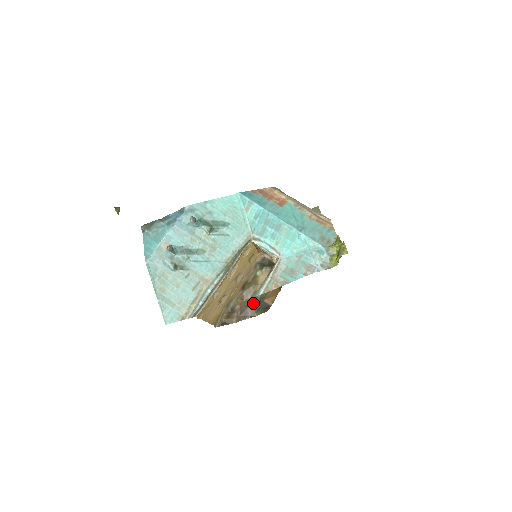
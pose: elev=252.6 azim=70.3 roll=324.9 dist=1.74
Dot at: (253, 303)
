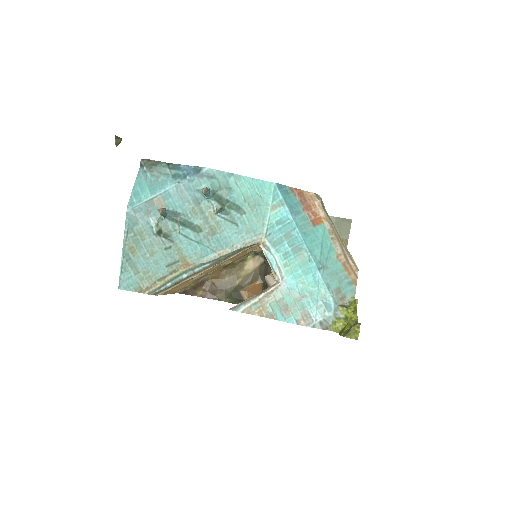
Dot at: (228, 286)
